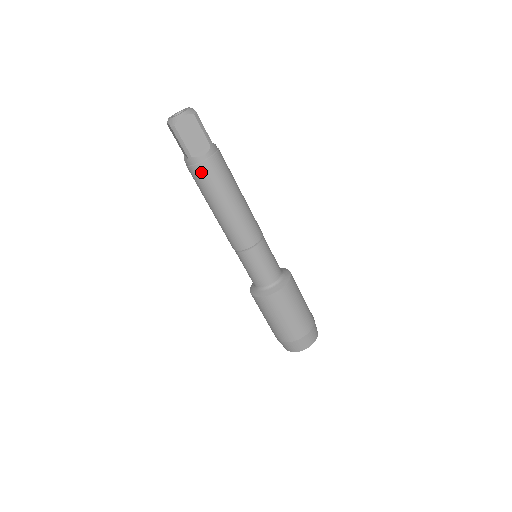
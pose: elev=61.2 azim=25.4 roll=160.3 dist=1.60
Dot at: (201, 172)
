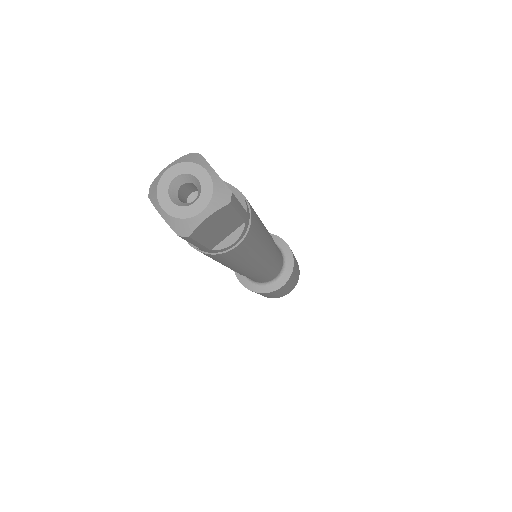
Dot at: (222, 257)
